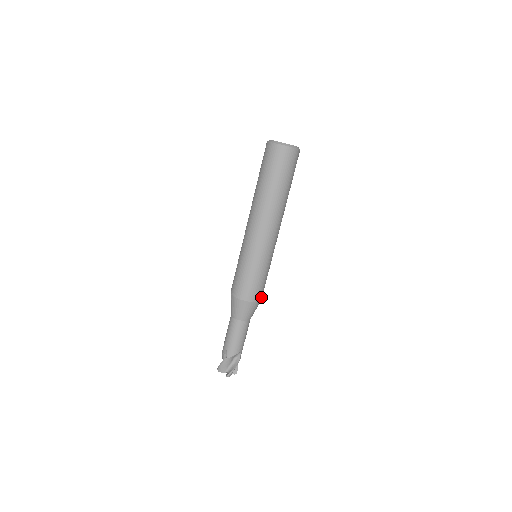
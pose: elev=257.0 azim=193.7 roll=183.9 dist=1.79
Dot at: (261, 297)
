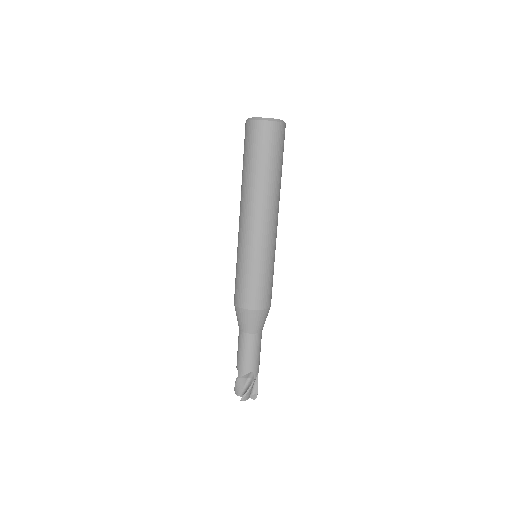
Dot at: (265, 304)
